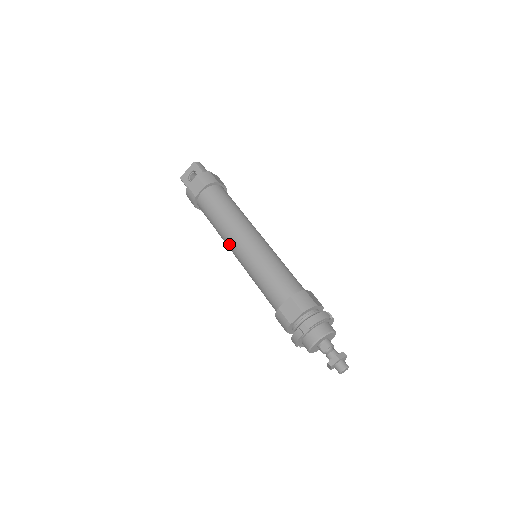
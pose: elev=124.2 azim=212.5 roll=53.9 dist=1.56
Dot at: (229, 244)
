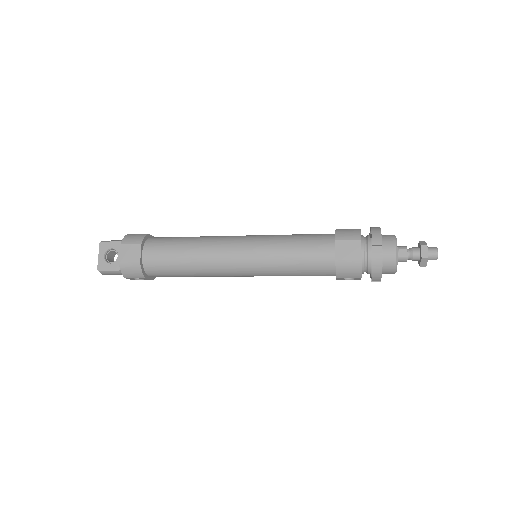
Dot at: (222, 267)
